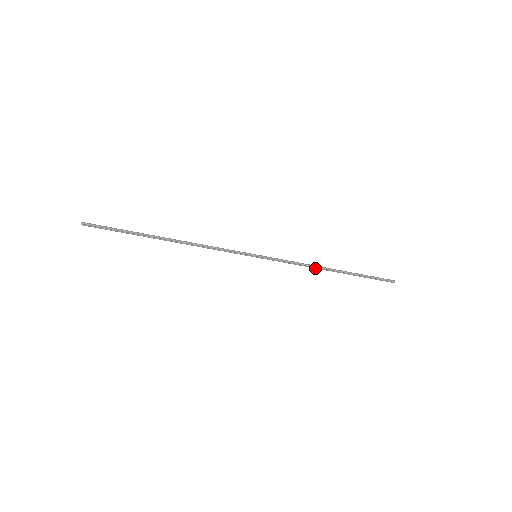
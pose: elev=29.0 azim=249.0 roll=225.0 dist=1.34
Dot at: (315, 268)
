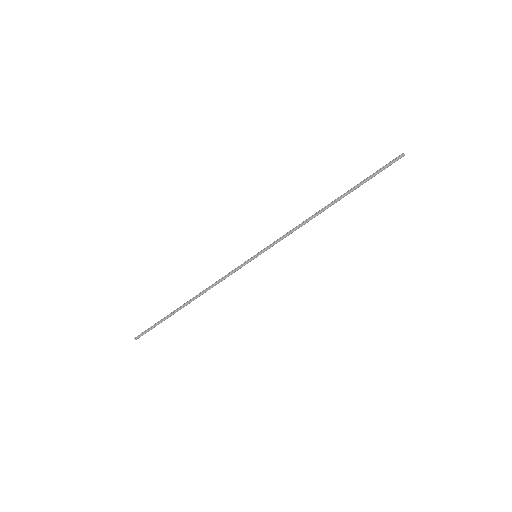
Dot at: (312, 218)
